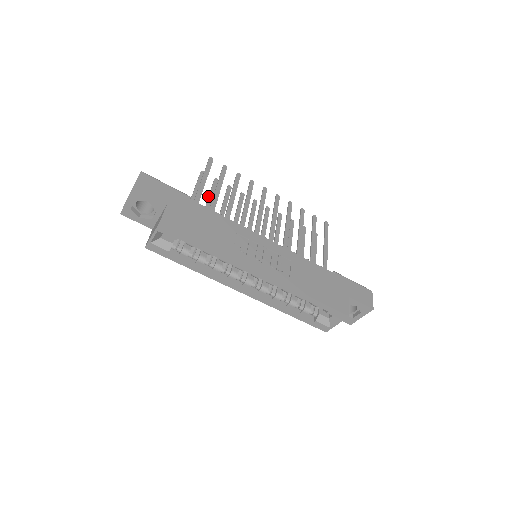
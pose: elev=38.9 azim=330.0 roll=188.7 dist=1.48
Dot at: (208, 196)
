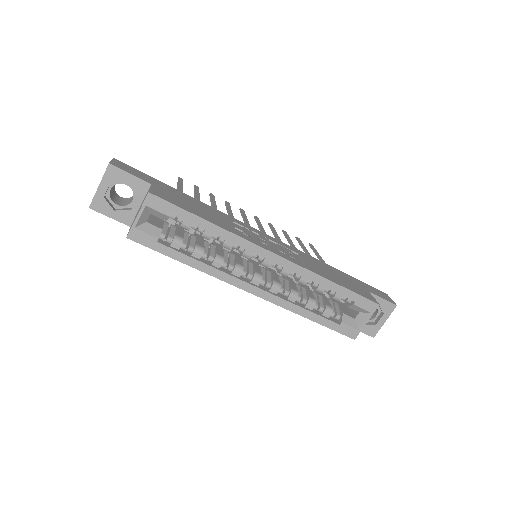
Dot at: occluded
